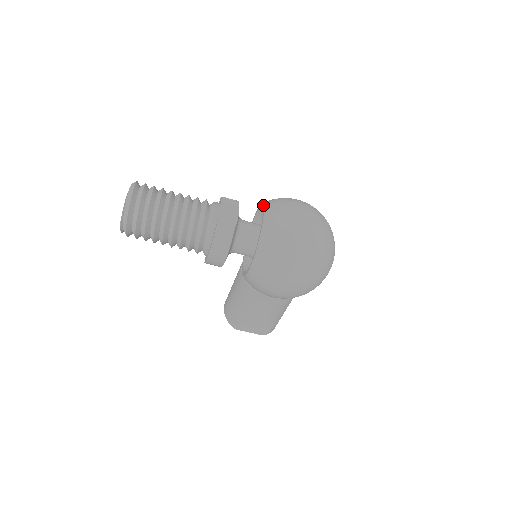
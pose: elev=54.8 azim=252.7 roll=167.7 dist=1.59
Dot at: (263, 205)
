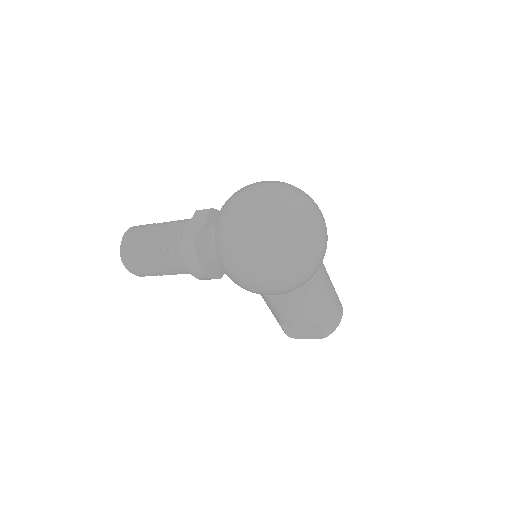
Dot at: occluded
